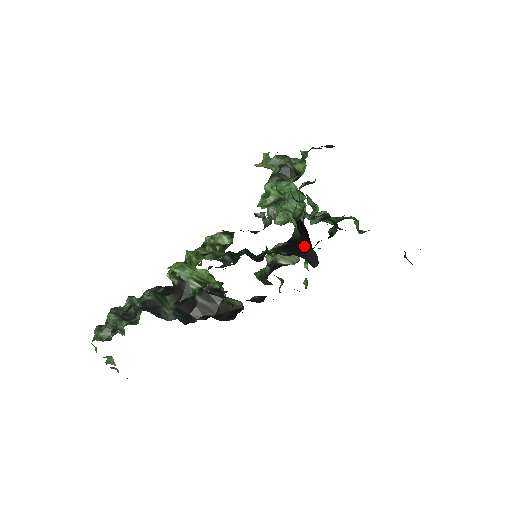
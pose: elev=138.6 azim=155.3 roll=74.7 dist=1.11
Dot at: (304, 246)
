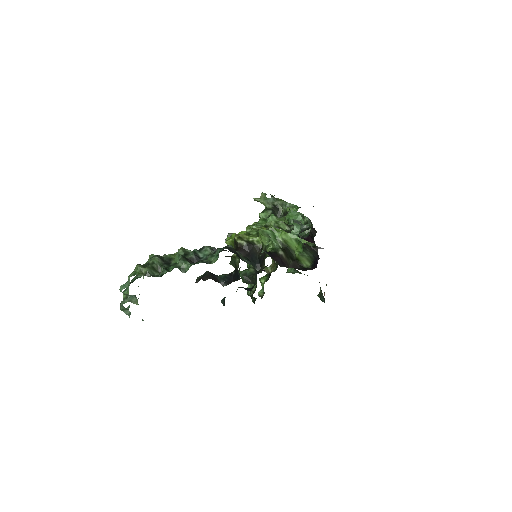
Dot at: occluded
